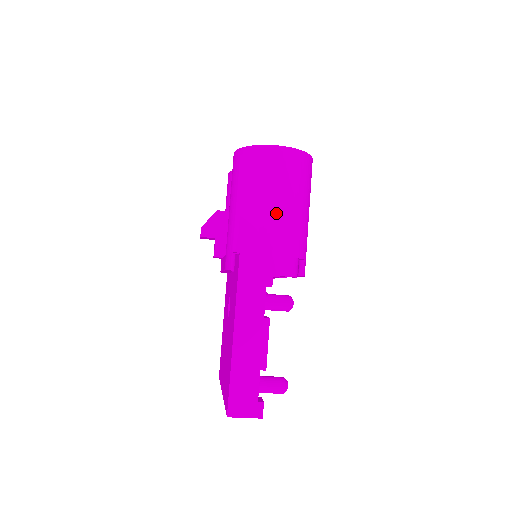
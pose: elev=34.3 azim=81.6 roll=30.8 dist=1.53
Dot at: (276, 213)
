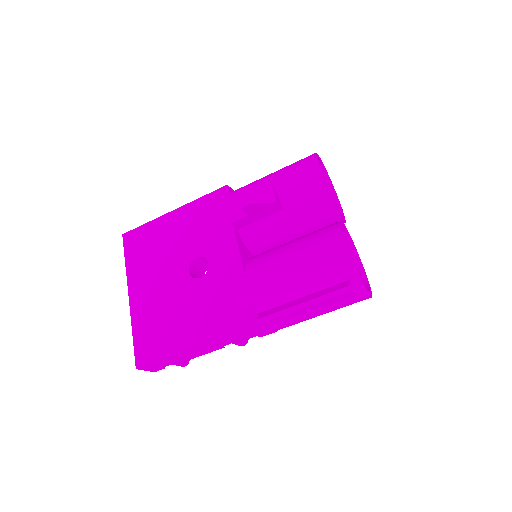
Dot at: (309, 318)
